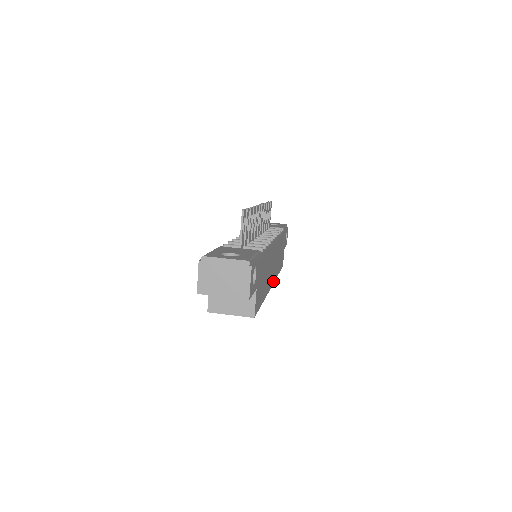
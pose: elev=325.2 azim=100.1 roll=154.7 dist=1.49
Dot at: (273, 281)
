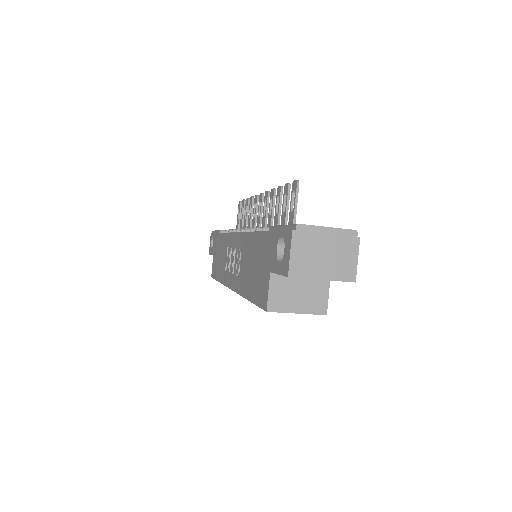
Dot at: occluded
